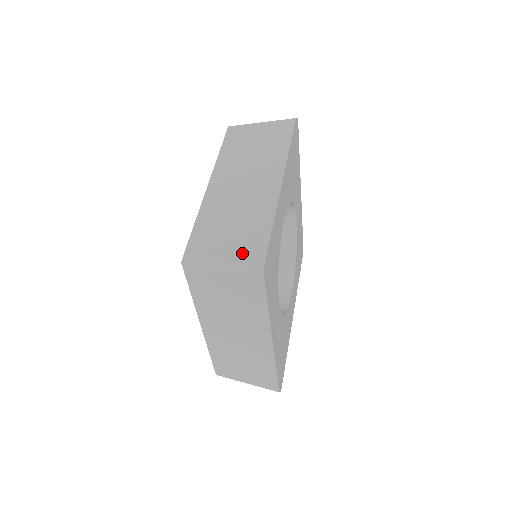
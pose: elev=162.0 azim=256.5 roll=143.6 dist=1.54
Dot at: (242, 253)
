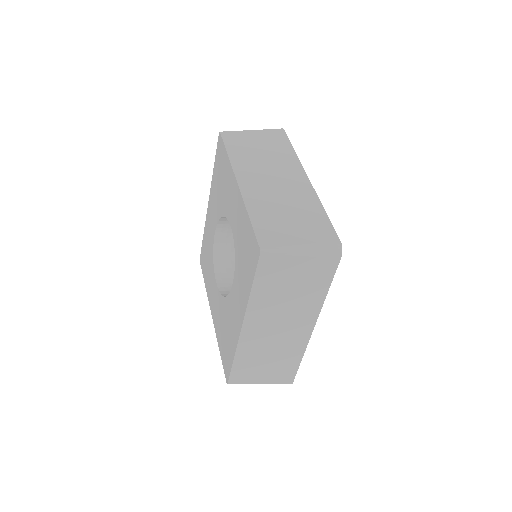
Dot at: (316, 237)
